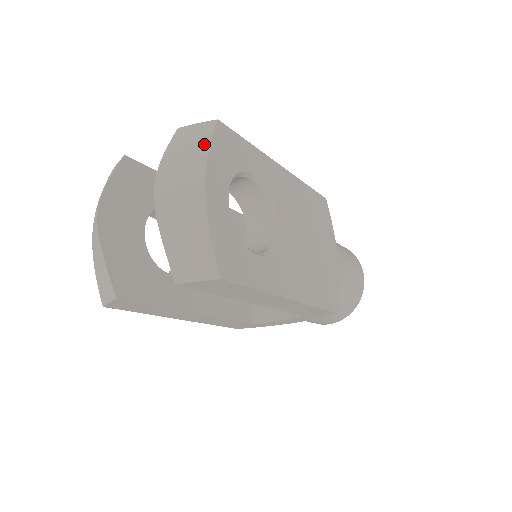
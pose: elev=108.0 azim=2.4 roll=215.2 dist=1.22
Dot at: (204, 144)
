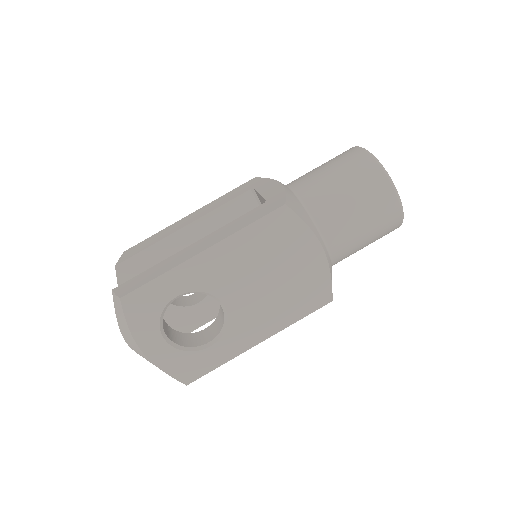
Dot at: (125, 322)
